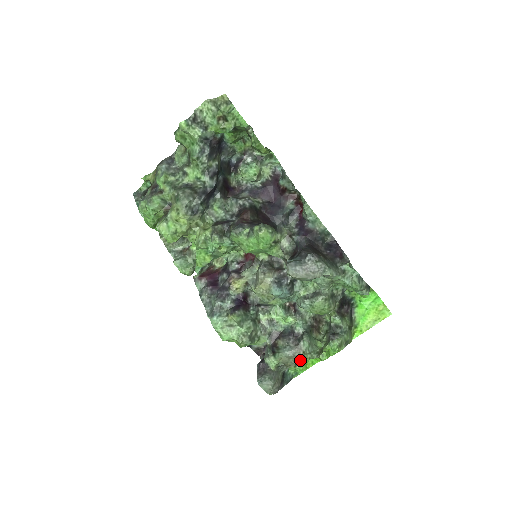
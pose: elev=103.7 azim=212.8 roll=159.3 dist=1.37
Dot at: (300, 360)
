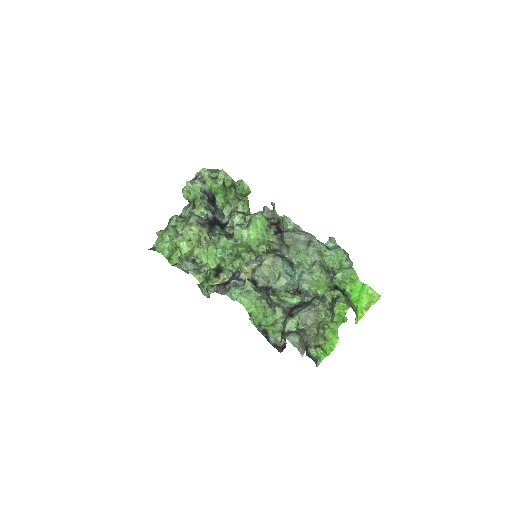
Dot at: (317, 318)
